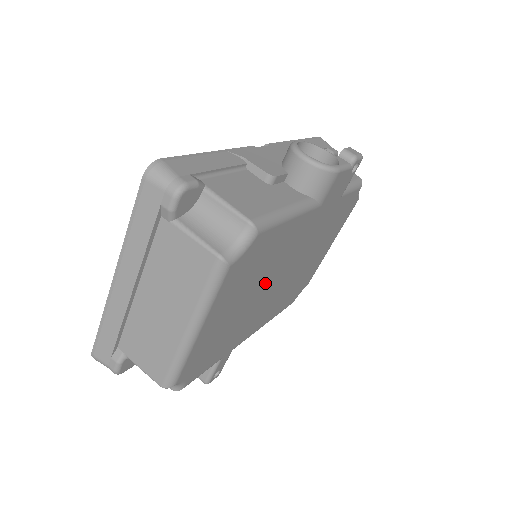
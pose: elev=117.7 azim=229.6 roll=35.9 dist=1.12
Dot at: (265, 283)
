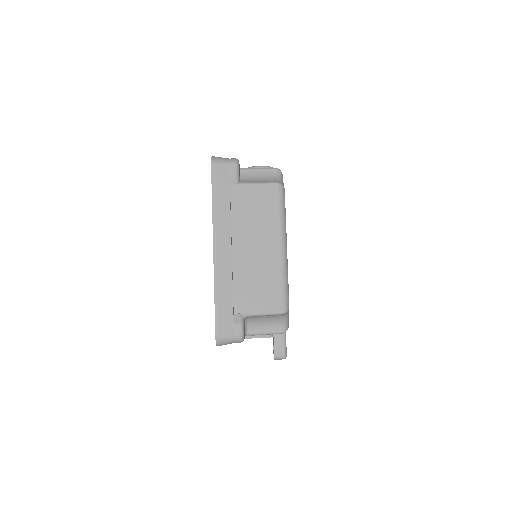
Dot at: occluded
